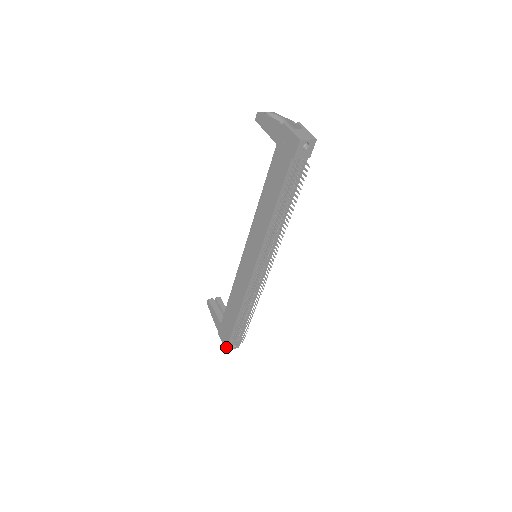
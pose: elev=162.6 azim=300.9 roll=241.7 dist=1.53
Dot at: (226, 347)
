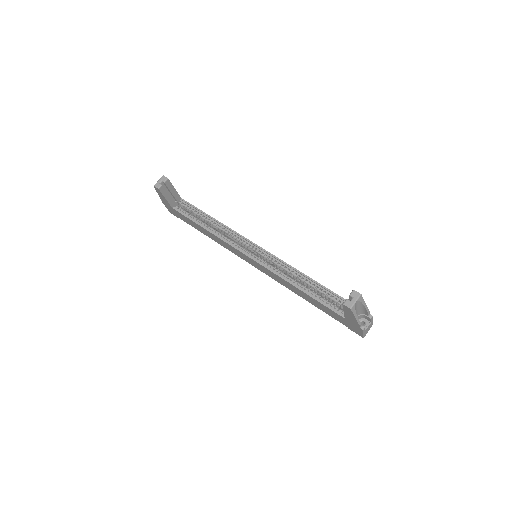
Dot at: (171, 213)
